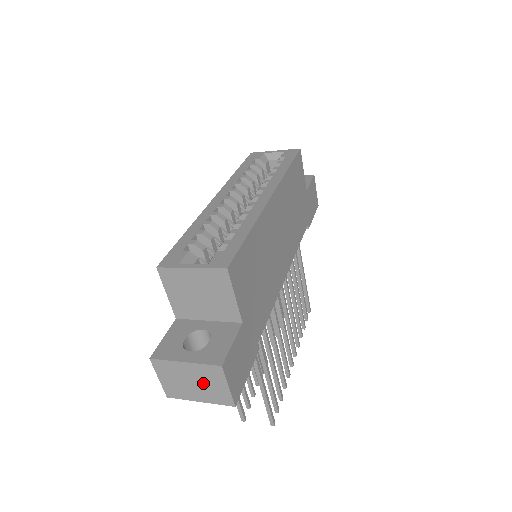
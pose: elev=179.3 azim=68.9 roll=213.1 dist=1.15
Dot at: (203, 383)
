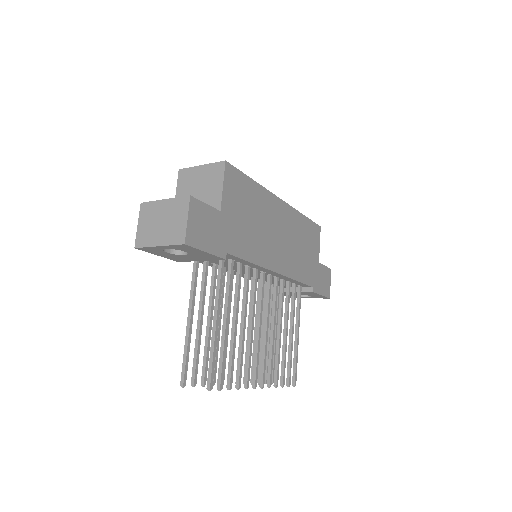
Dot at: (169, 220)
